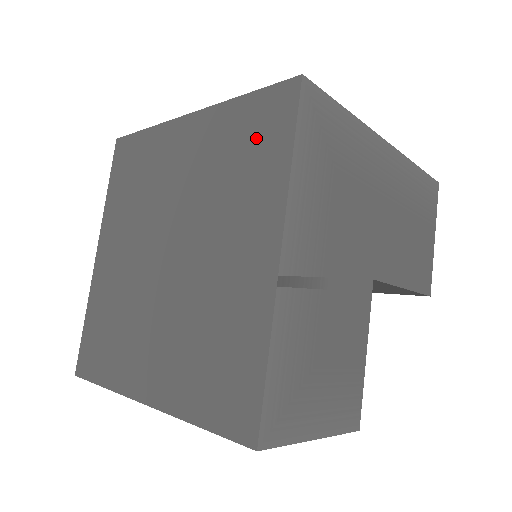
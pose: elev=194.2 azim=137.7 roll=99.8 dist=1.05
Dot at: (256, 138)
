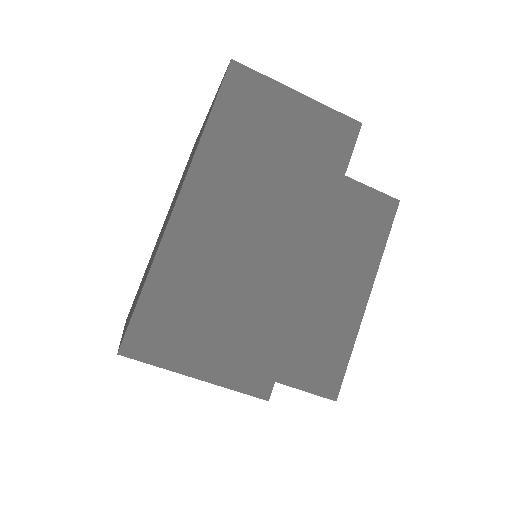
Dot at: occluded
